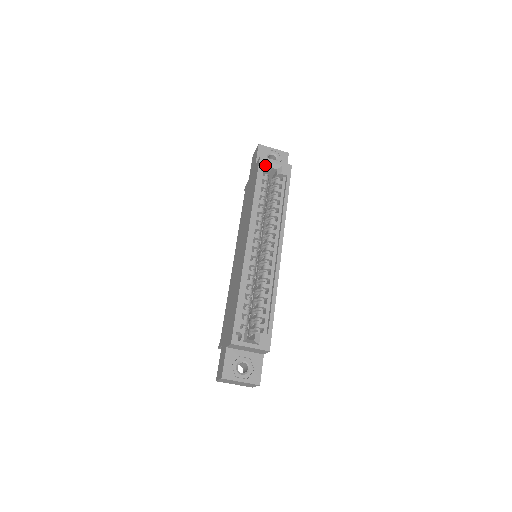
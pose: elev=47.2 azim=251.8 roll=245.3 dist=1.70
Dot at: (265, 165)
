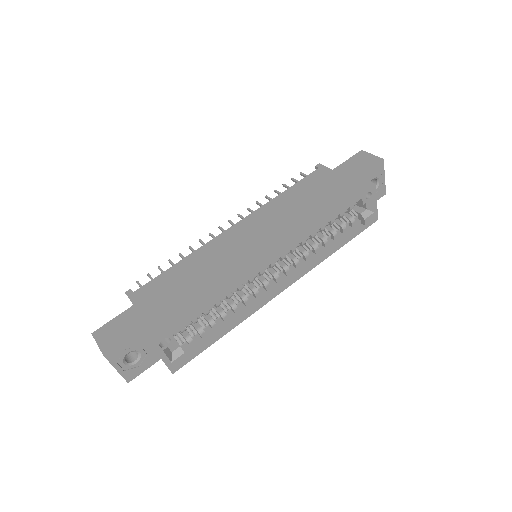
Dot at: (366, 194)
